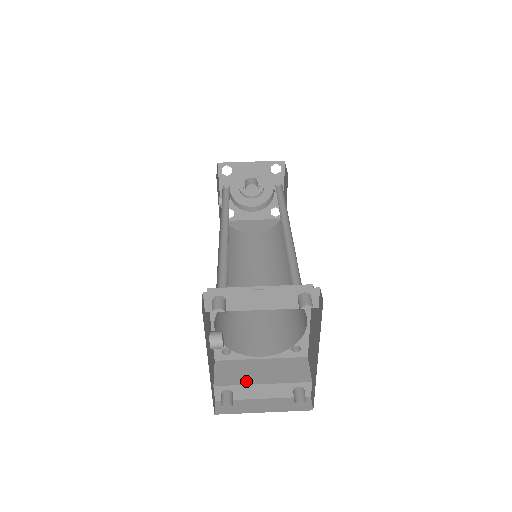
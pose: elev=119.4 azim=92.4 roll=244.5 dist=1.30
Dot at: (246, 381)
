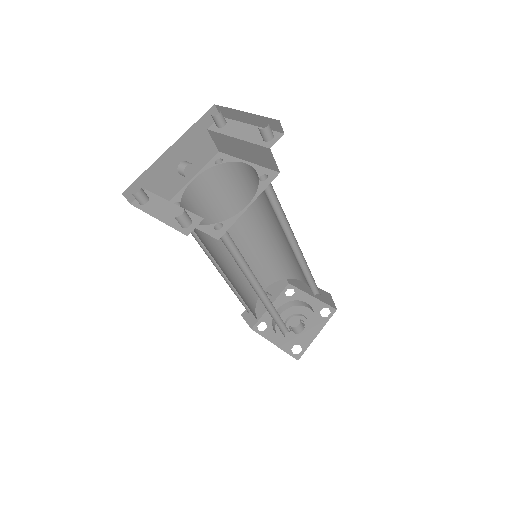
Dot at: occluded
